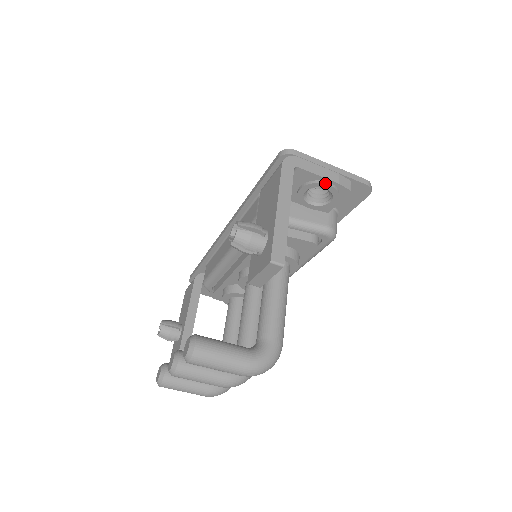
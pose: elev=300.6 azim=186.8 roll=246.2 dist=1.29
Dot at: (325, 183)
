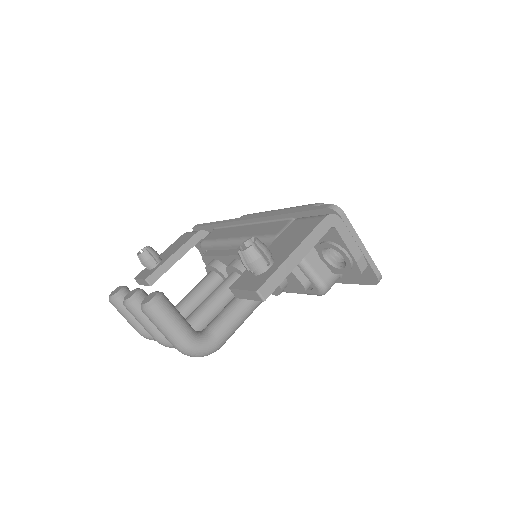
Dot at: (347, 254)
